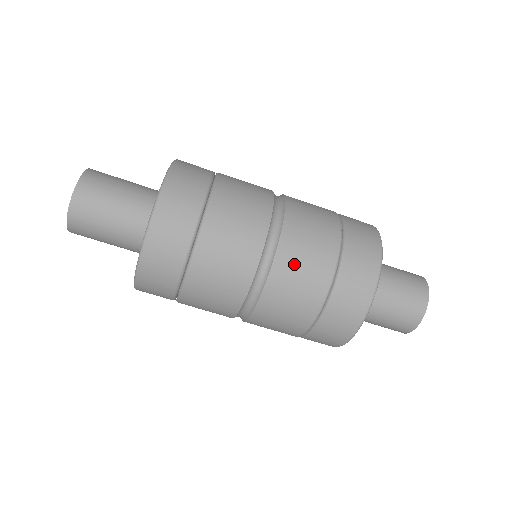
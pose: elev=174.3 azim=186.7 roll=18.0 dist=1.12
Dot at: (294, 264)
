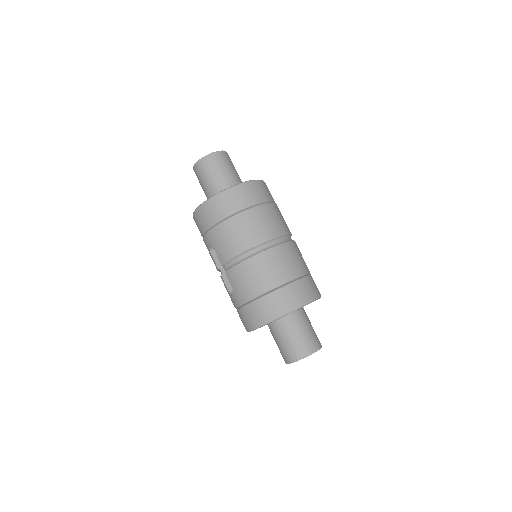
Dot at: (284, 256)
